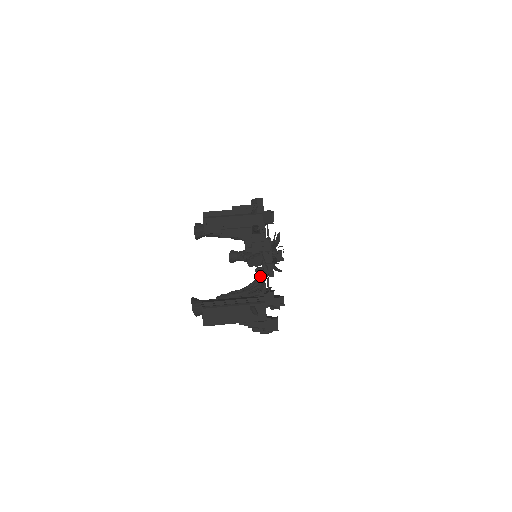
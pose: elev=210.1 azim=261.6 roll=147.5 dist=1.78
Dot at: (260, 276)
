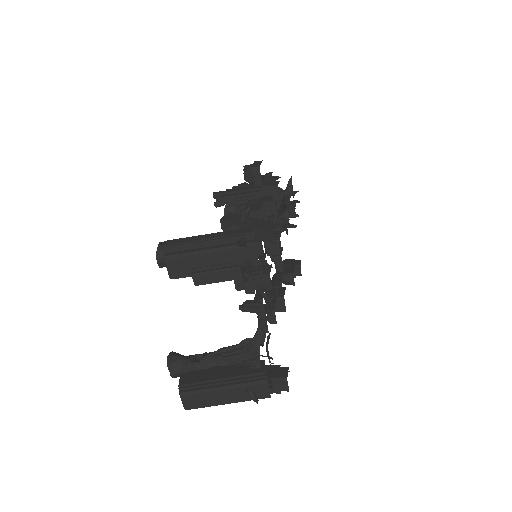
Dot at: (258, 337)
